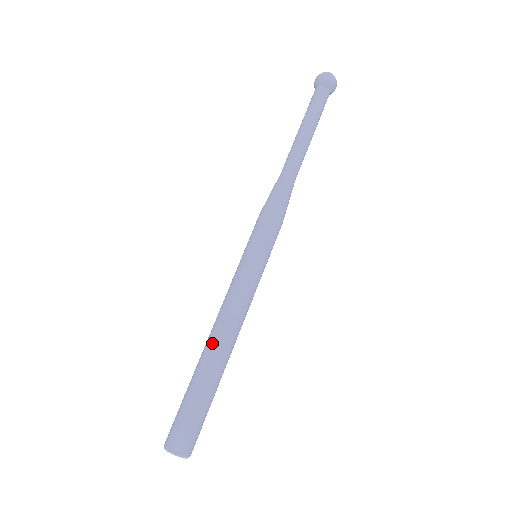
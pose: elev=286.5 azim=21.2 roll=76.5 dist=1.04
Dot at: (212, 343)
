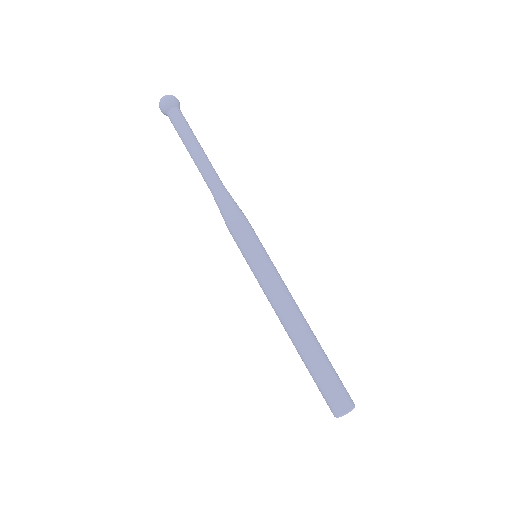
Dot at: (290, 335)
